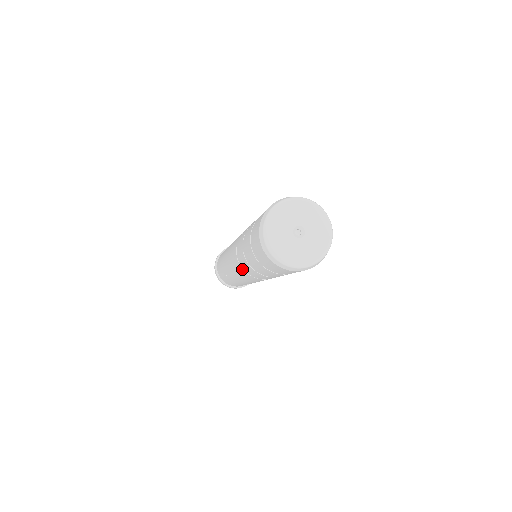
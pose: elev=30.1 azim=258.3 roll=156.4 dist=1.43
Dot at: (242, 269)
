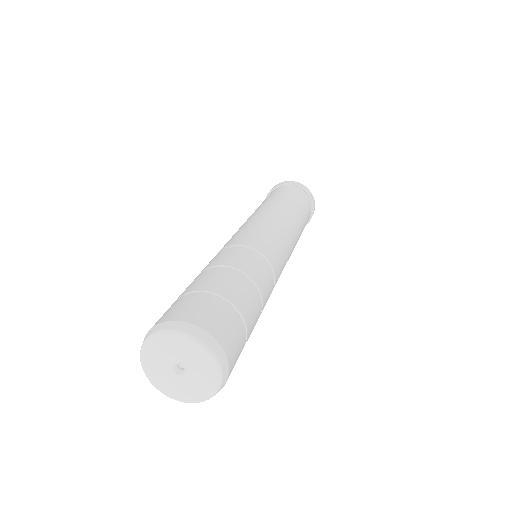
Dot at: occluded
